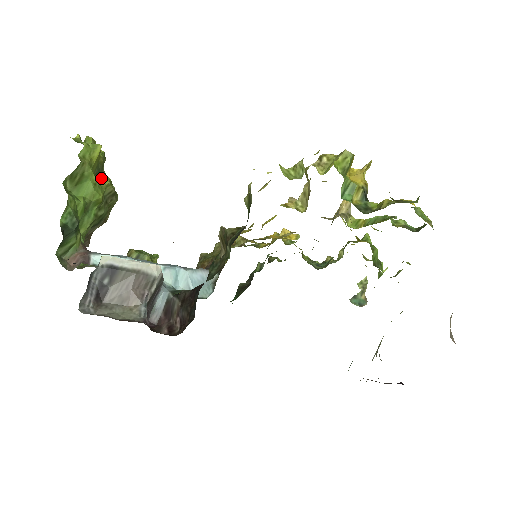
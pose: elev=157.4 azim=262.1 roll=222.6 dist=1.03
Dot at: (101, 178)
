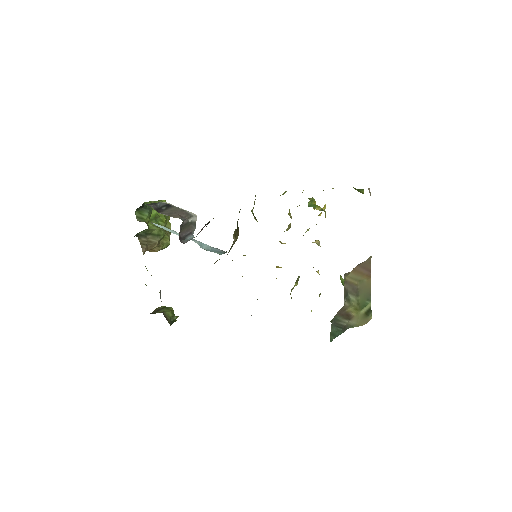
Dot at: occluded
